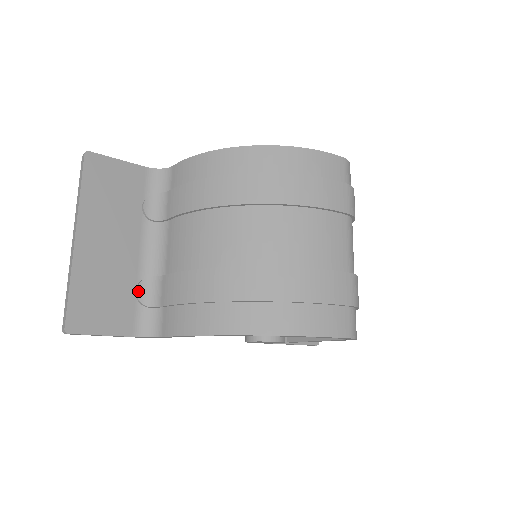
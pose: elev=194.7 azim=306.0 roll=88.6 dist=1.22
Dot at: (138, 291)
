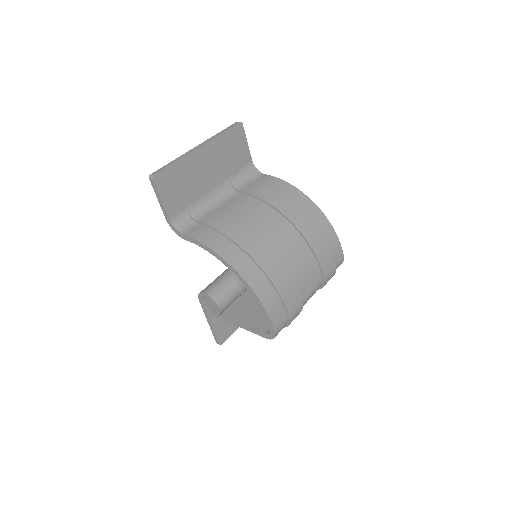
Dot at: (194, 203)
